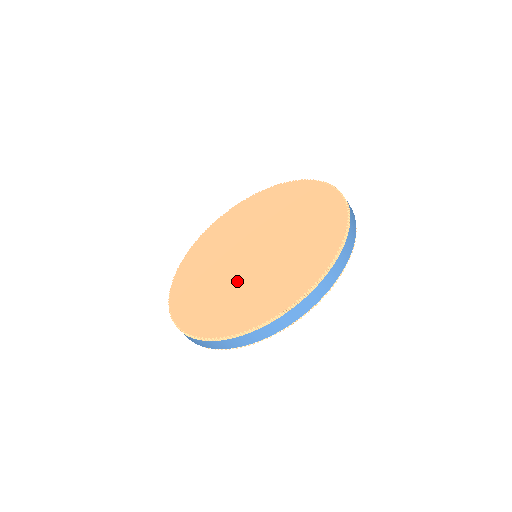
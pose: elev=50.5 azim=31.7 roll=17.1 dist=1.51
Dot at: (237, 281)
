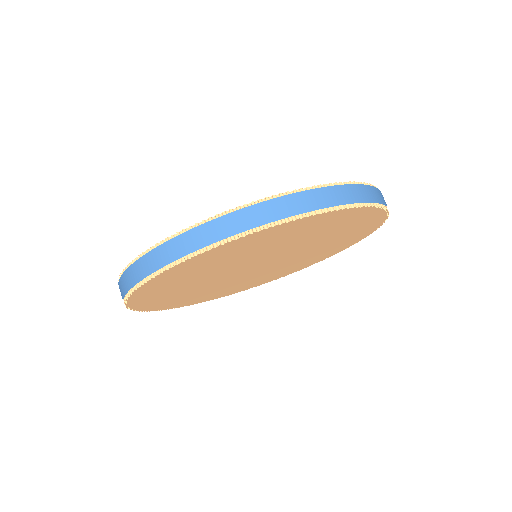
Dot at: occluded
